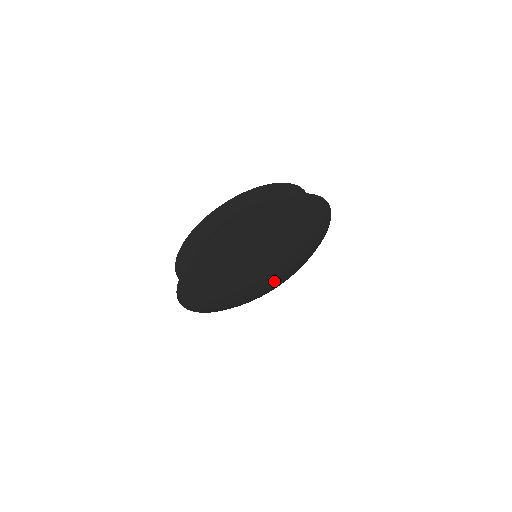
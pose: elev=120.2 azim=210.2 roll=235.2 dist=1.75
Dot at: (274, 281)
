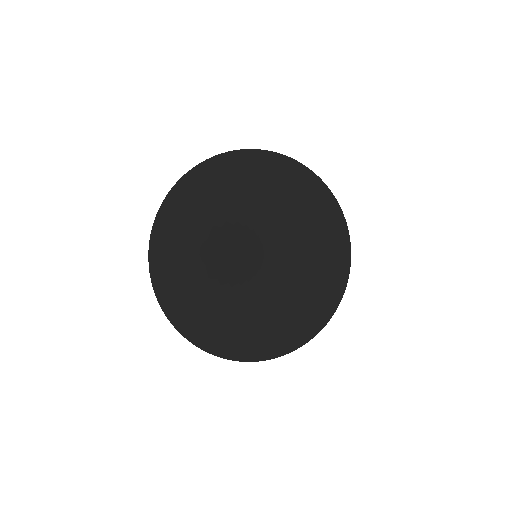
Dot at: (254, 274)
